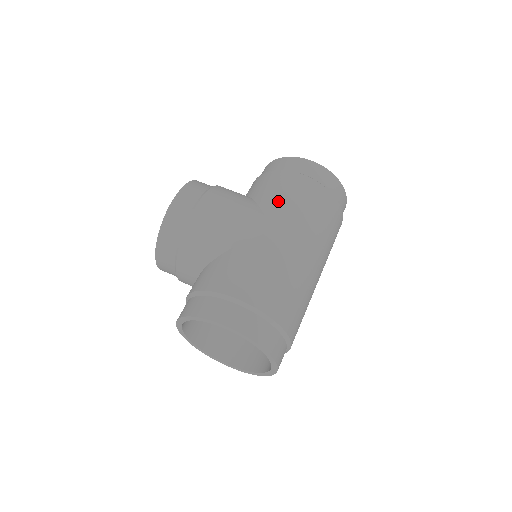
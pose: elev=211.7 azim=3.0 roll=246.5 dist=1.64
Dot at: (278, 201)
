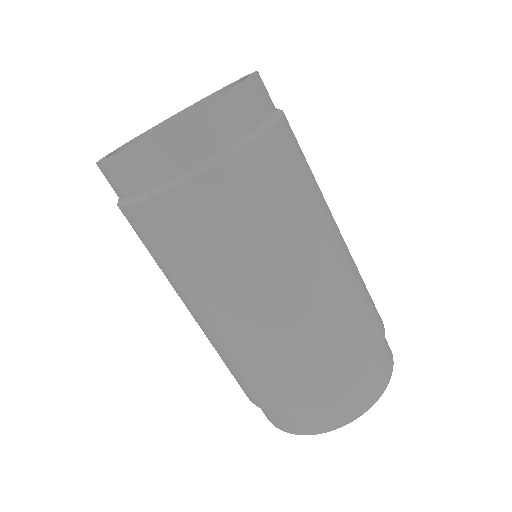
Dot at: occluded
